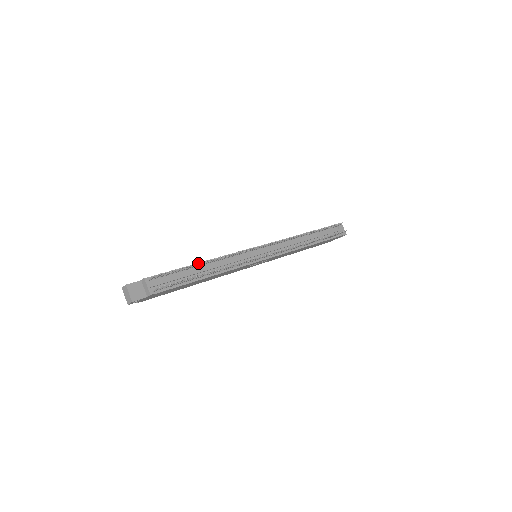
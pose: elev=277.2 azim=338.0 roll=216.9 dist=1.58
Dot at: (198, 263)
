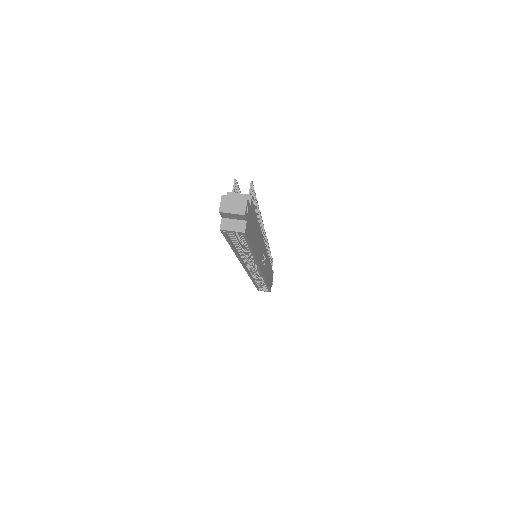
Dot at: occluded
